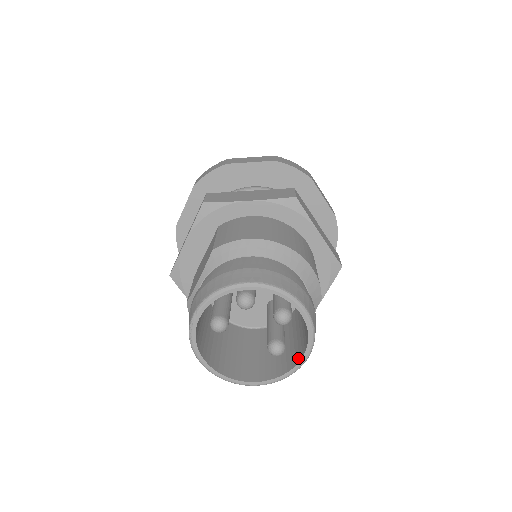
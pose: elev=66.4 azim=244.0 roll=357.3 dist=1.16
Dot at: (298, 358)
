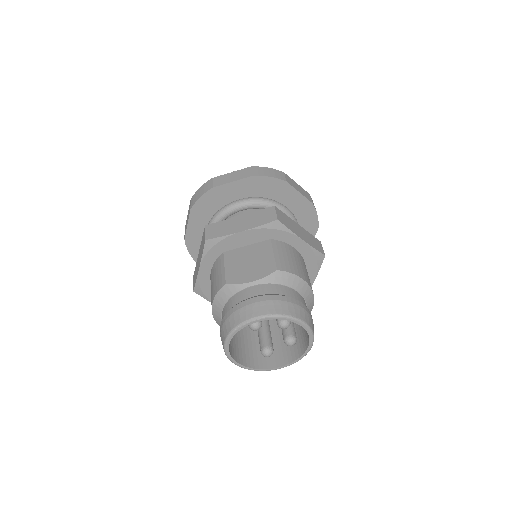
Dot at: (275, 364)
